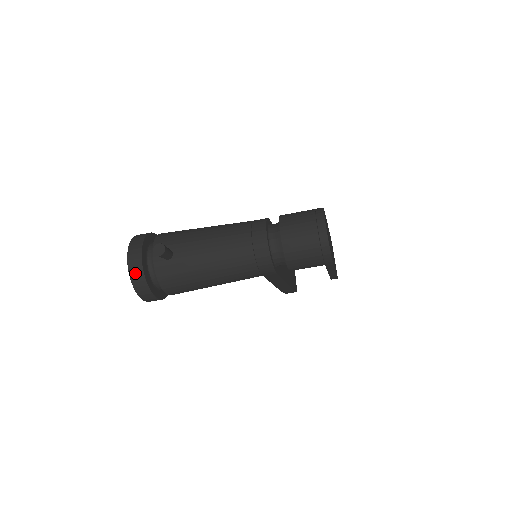
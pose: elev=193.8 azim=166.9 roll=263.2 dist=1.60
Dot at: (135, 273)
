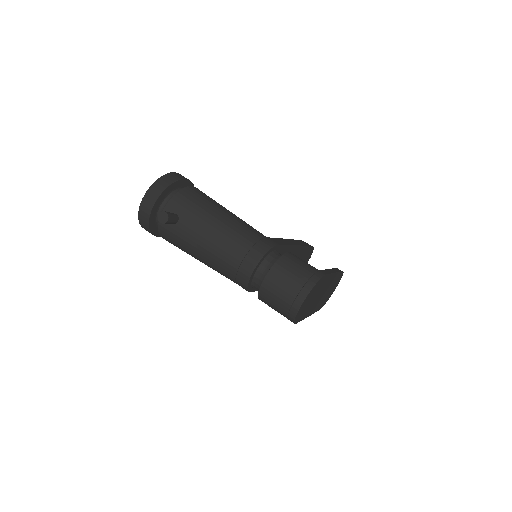
Dot at: (143, 213)
